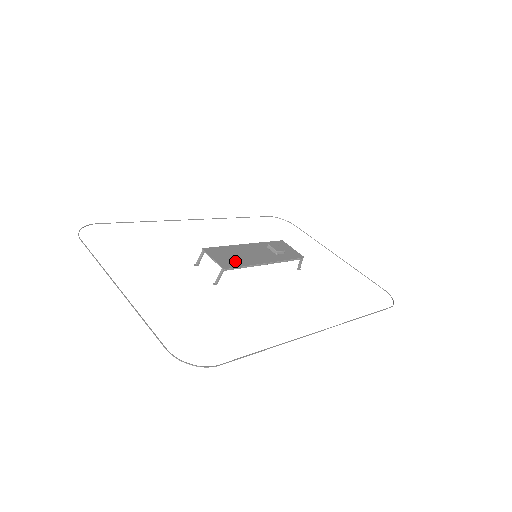
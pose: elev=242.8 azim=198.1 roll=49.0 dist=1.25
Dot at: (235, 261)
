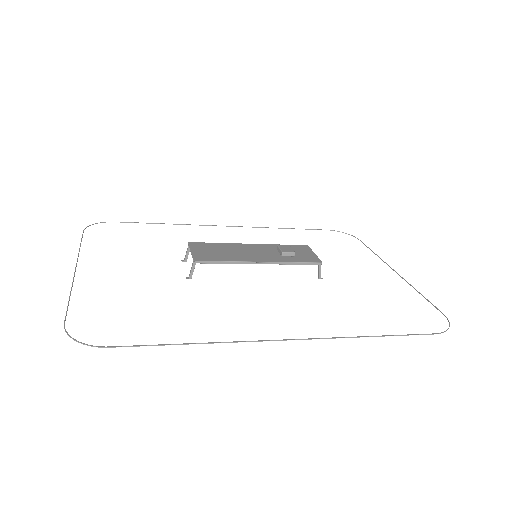
Dot at: (217, 256)
